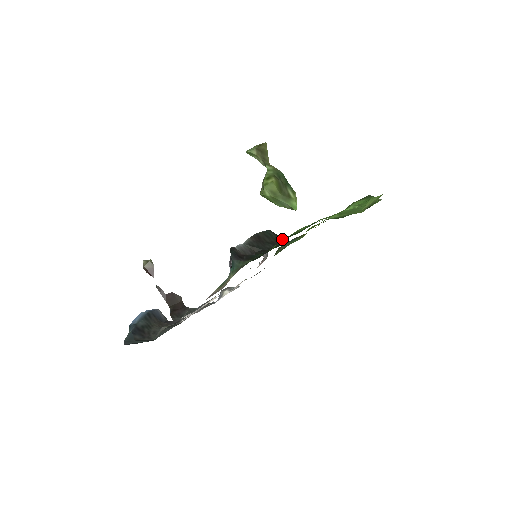
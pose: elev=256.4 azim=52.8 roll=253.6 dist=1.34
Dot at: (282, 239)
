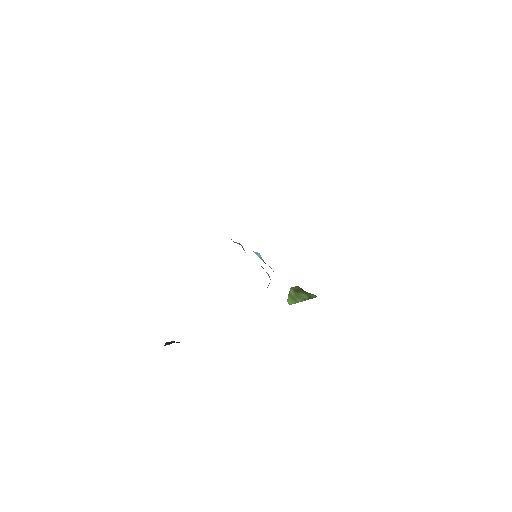
Dot at: occluded
